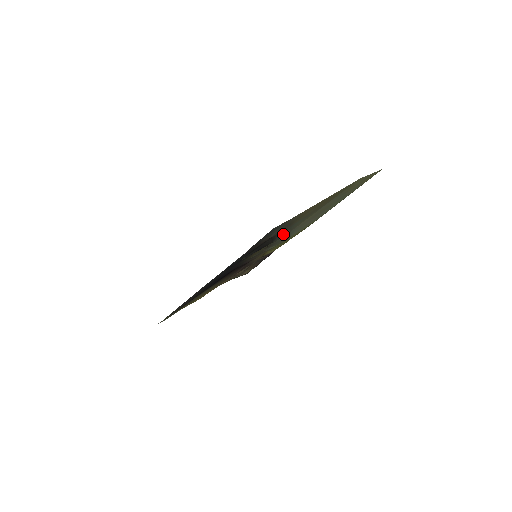
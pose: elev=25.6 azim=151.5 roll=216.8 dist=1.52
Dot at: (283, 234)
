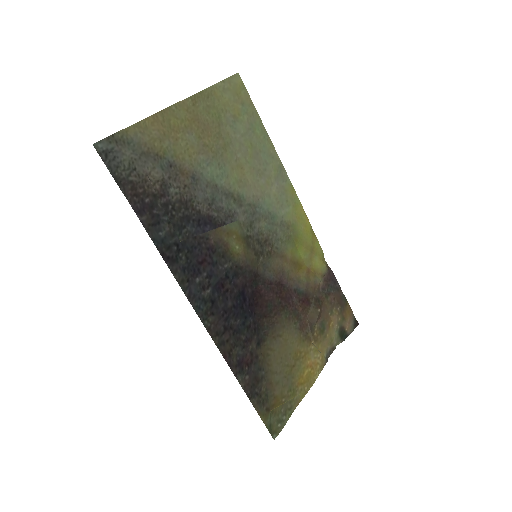
Dot at: (230, 201)
